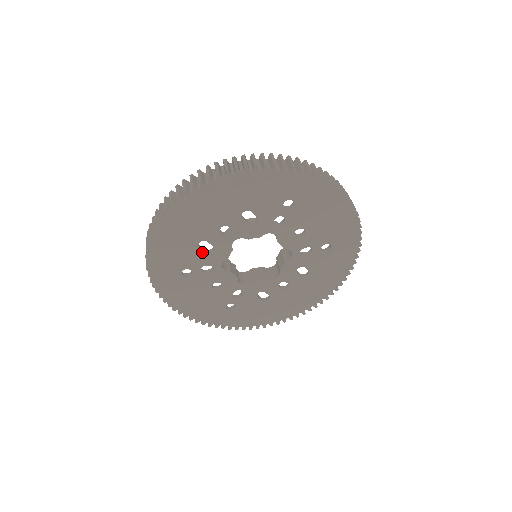
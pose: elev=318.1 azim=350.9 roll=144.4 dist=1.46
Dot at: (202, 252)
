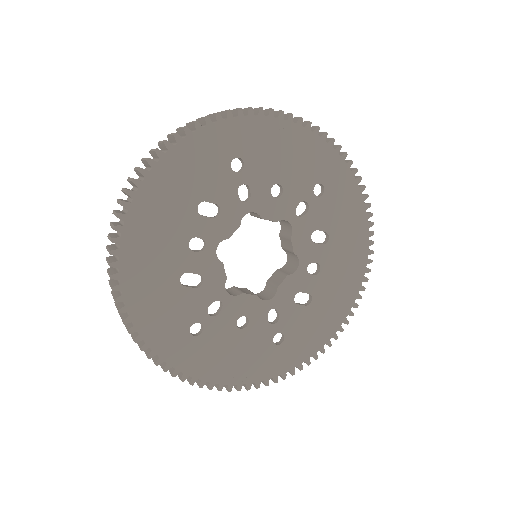
Dot at: (192, 290)
